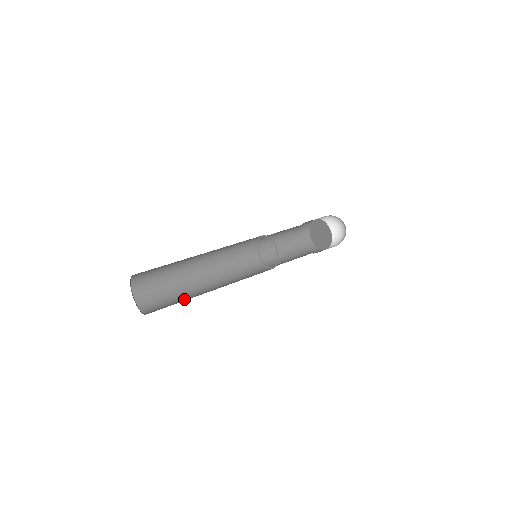
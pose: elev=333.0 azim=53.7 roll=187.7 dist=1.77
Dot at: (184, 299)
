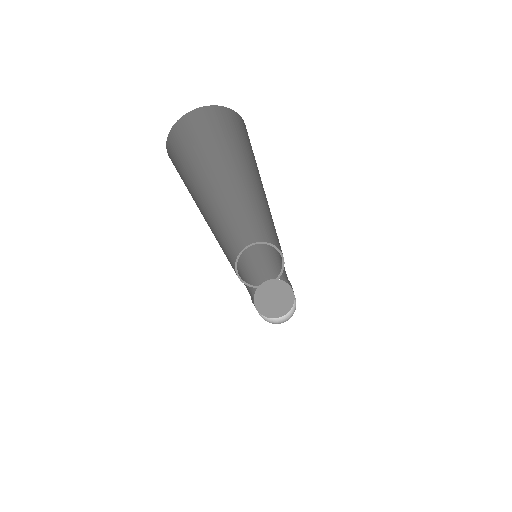
Dot at: occluded
